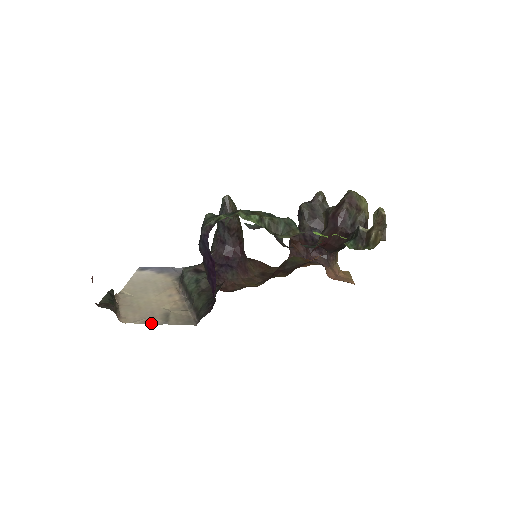
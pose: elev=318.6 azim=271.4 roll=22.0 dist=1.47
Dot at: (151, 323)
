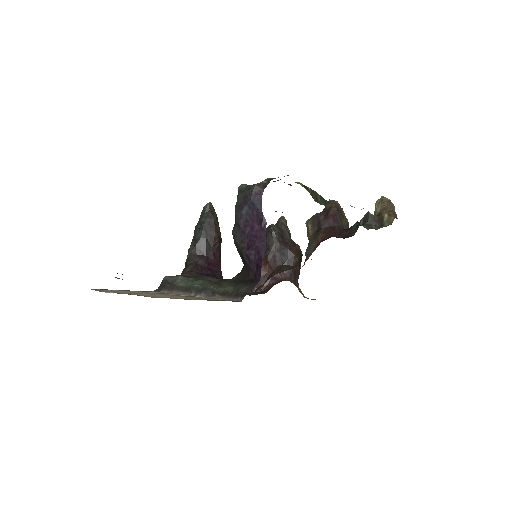
Dot at: (189, 299)
